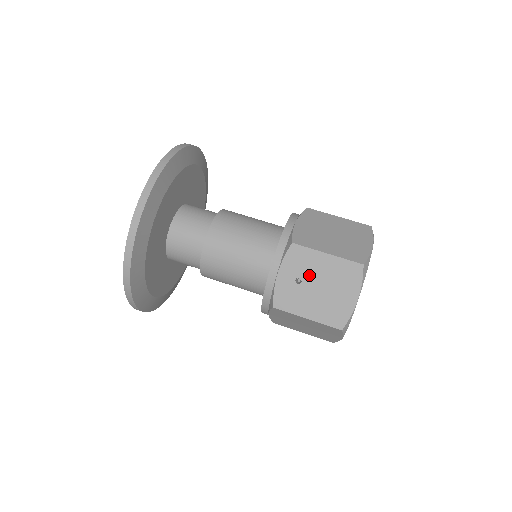
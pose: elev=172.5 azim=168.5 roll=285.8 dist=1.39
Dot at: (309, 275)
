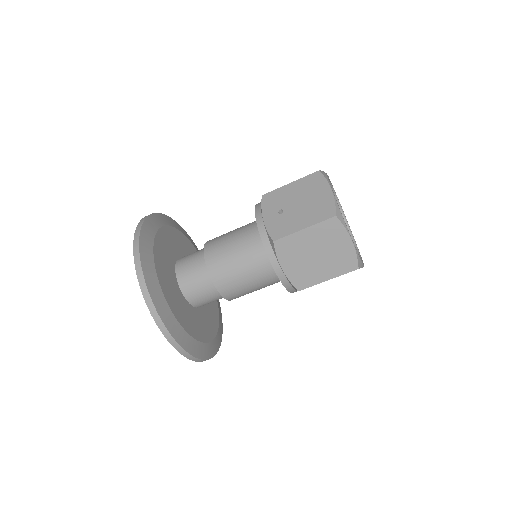
Dot at: (286, 203)
